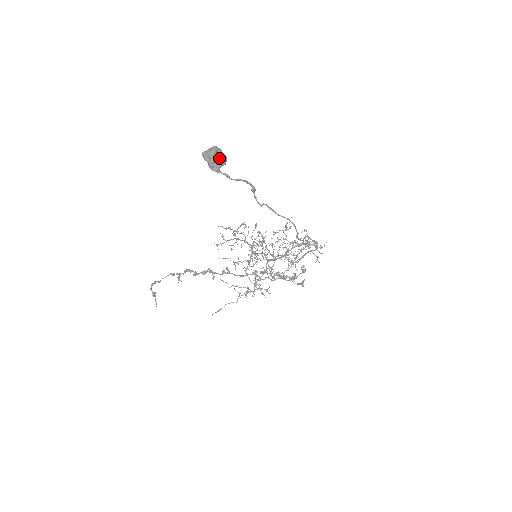
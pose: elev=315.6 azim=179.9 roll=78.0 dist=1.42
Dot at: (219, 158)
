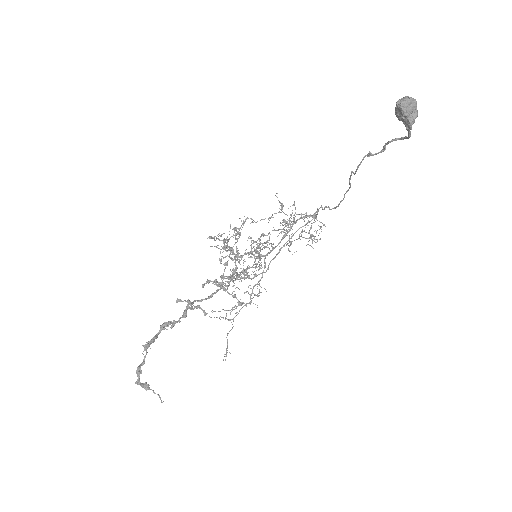
Dot at: (416, 111)
